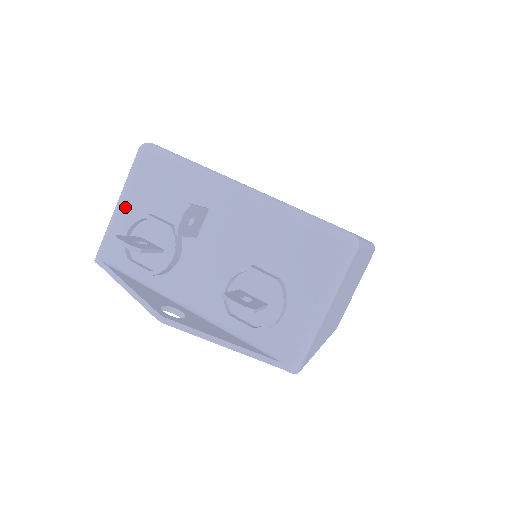
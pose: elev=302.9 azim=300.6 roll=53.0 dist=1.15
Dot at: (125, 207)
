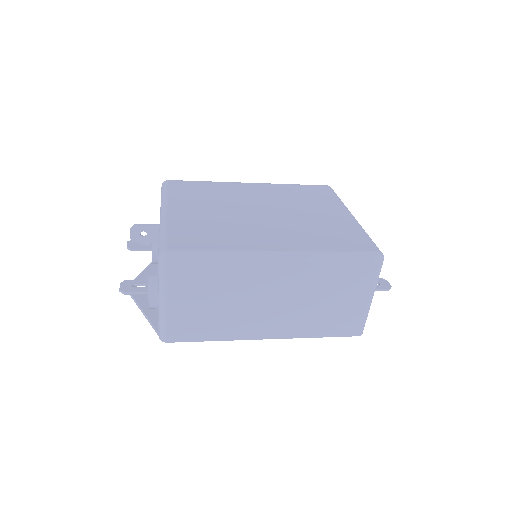
Dot at: occluded
